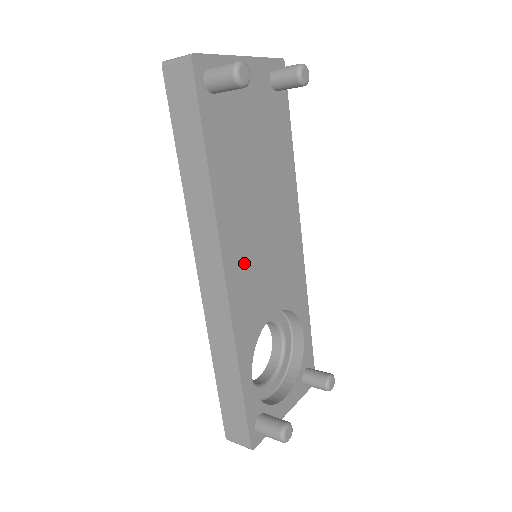
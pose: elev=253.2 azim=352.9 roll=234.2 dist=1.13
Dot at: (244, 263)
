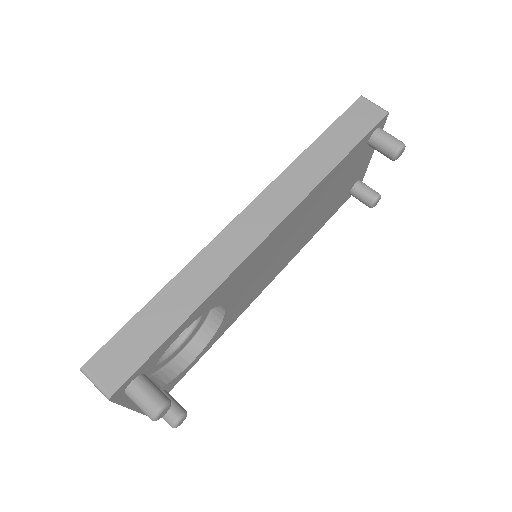
Dot at: (273, 244)
